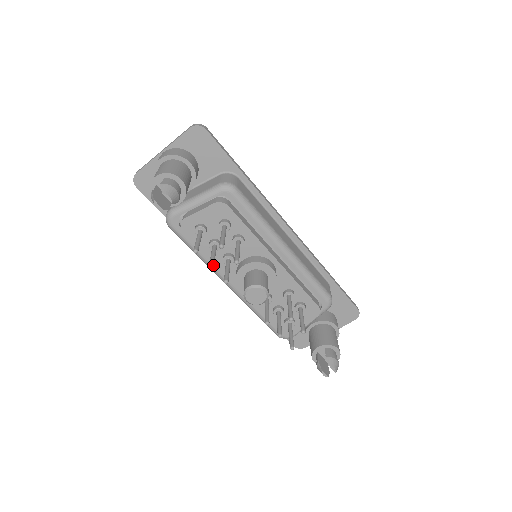
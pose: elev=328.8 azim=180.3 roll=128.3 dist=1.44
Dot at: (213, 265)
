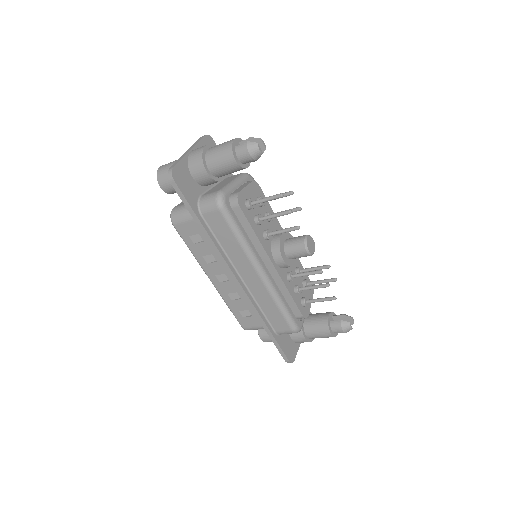
Dot at: (290, 211)
